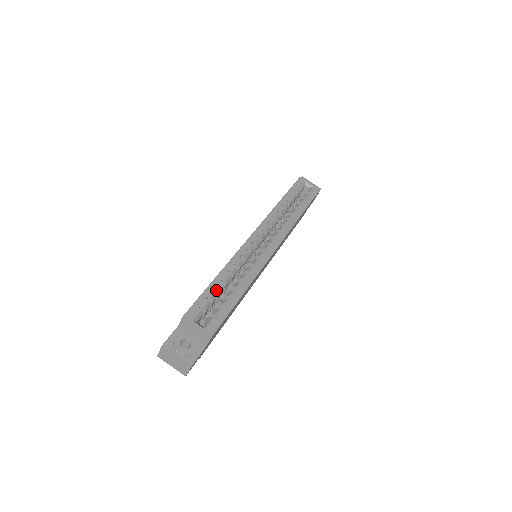
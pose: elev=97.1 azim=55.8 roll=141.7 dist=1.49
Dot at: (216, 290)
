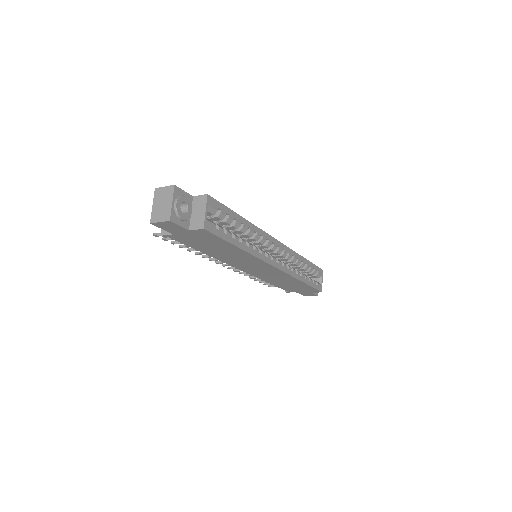
Dot at: (232, 222)
